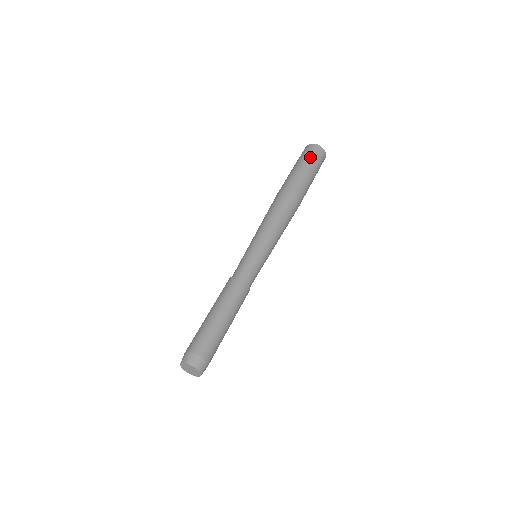
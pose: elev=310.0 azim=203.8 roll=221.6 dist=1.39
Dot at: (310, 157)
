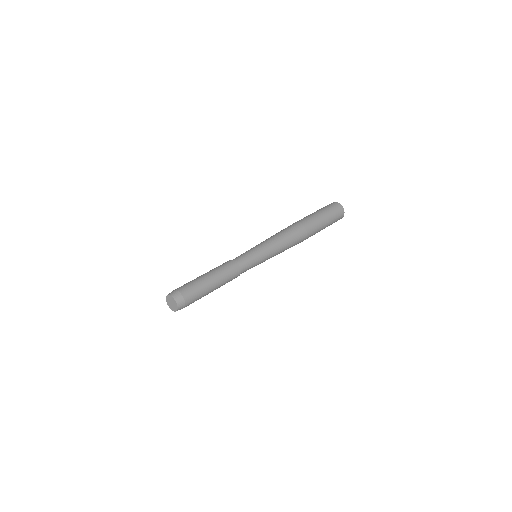
Dot at: (334, 215)
